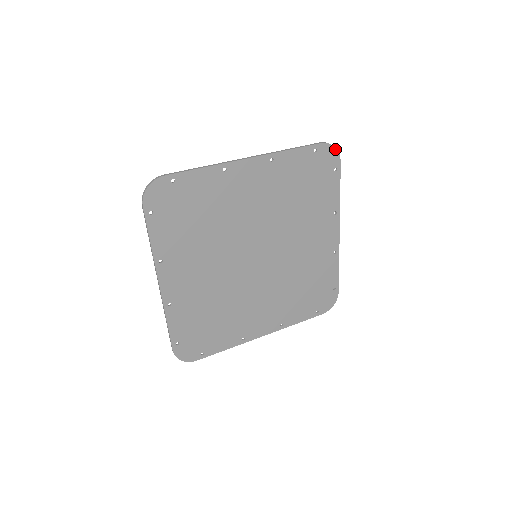
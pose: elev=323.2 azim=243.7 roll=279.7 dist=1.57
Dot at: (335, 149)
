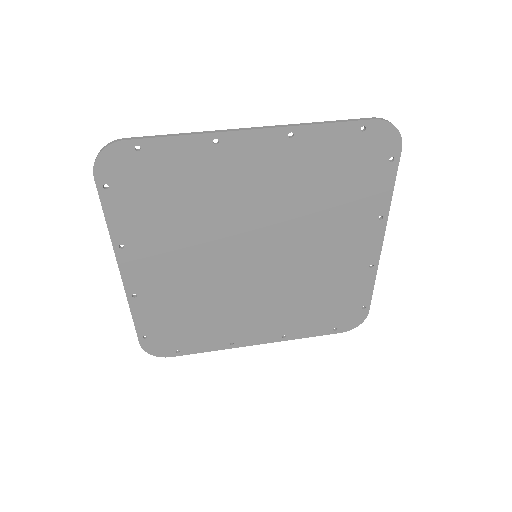
Dot at: (396, 130)
